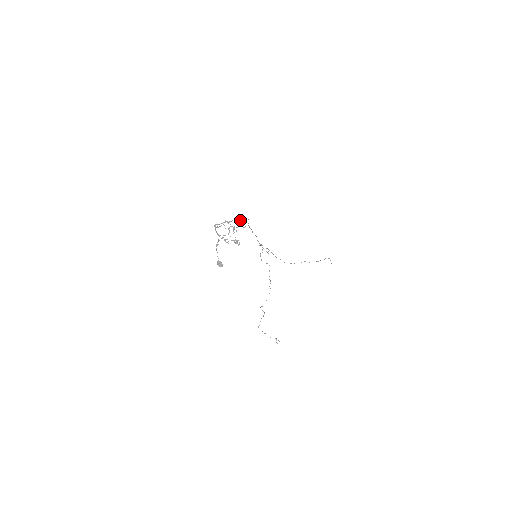
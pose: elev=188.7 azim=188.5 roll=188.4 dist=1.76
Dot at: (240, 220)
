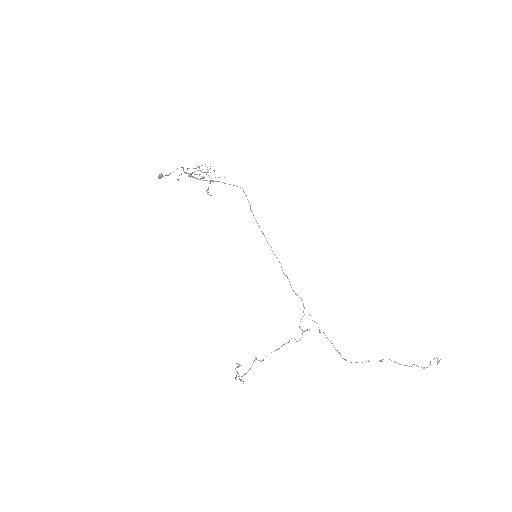
Dot at: (229, 184)
